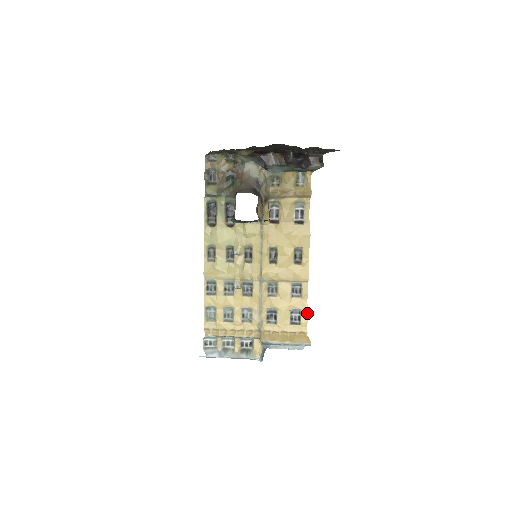
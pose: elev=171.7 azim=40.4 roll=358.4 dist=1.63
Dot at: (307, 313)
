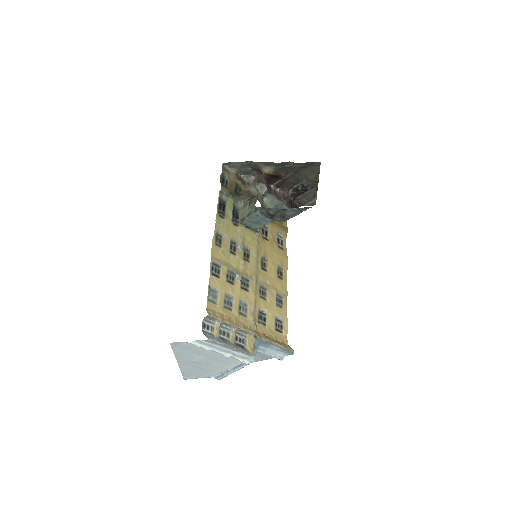
Dot at: (287, 323)
